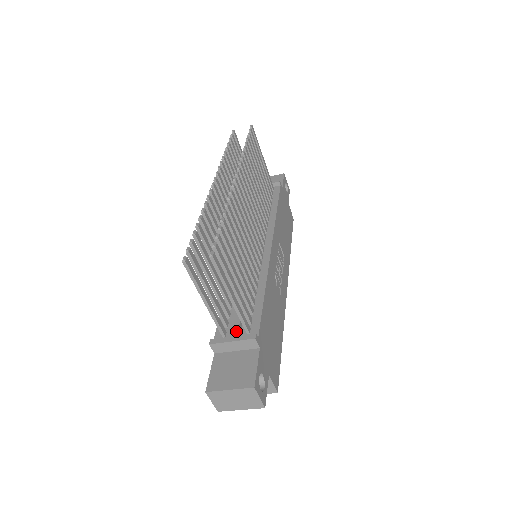
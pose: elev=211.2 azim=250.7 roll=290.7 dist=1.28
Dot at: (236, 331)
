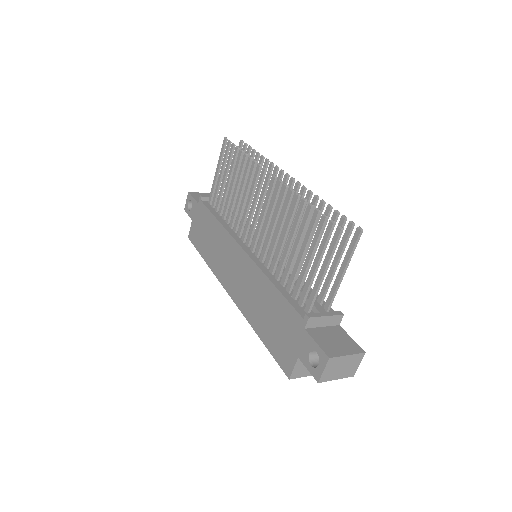
Dot at: (322, 308)
